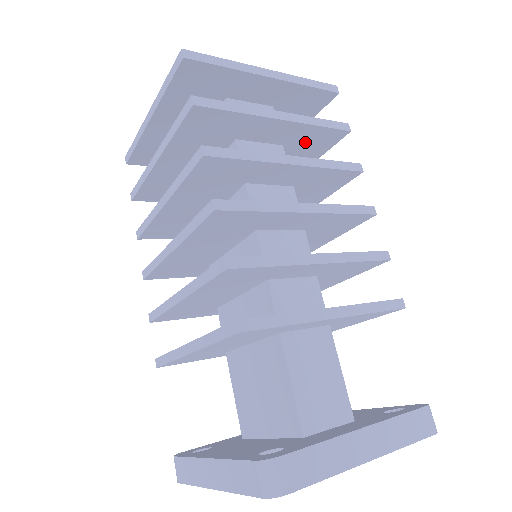
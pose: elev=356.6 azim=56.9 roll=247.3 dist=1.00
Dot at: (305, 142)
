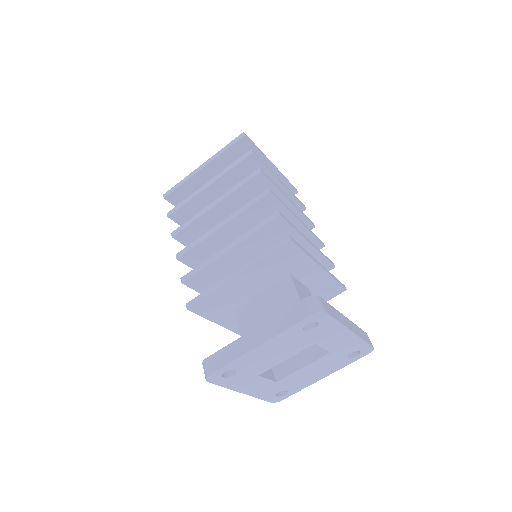
Dot at: occluded
